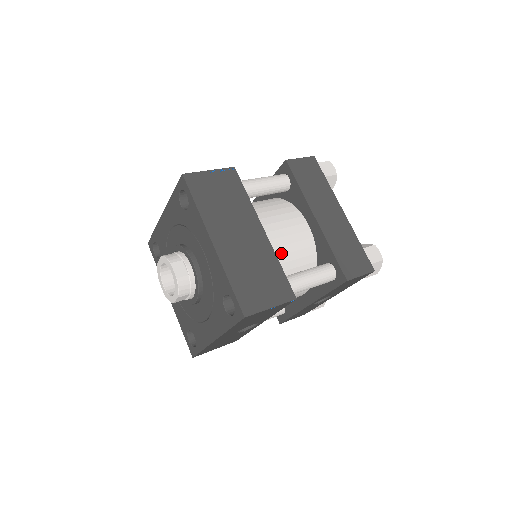
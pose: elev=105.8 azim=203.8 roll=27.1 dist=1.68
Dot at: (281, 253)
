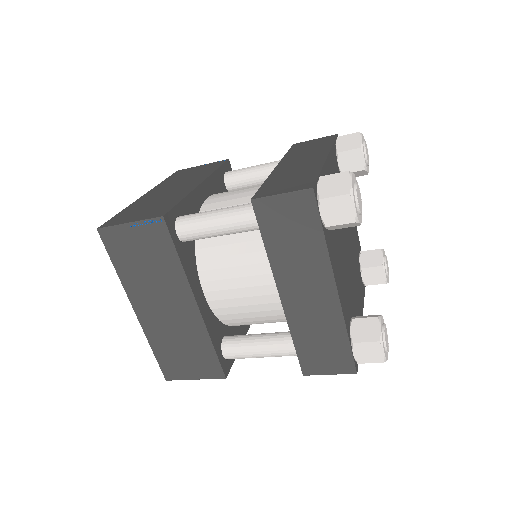
Dot at: (236, 312)
